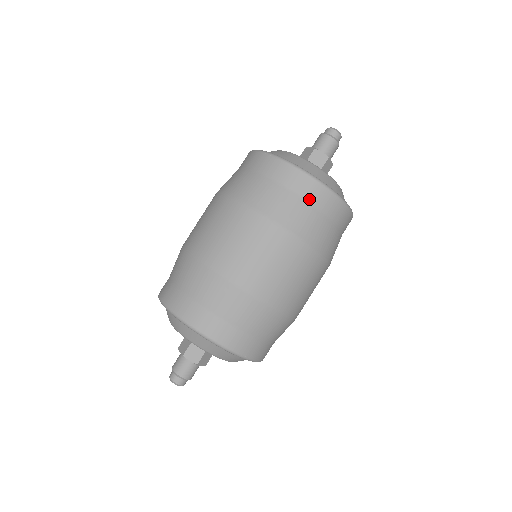
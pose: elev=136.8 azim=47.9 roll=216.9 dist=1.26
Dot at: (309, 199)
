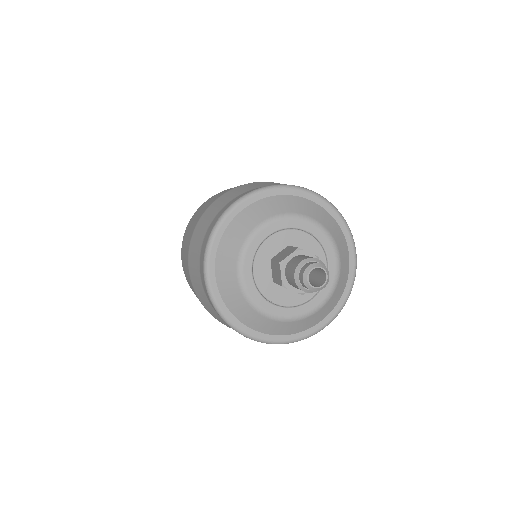
Dot at: occluded
